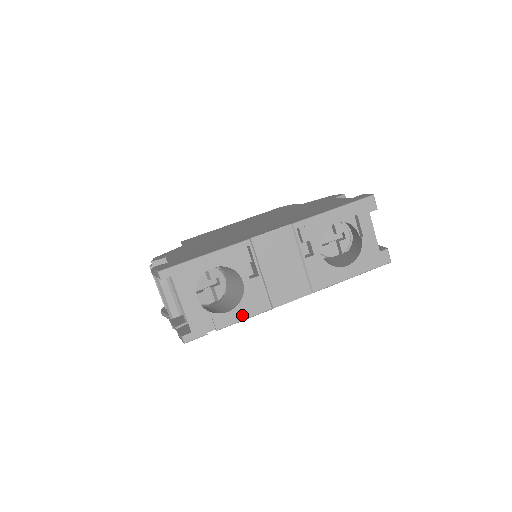
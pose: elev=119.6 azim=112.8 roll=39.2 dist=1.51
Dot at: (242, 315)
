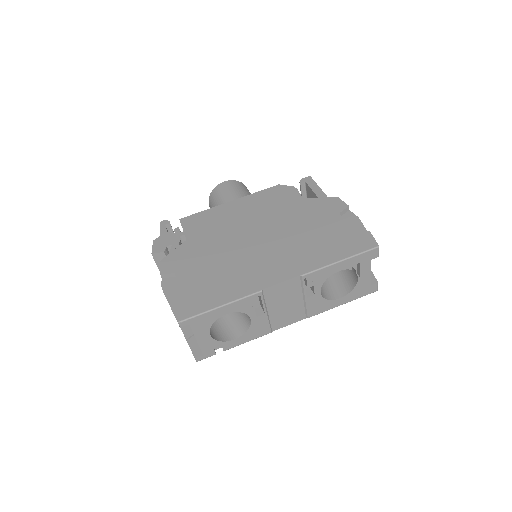
Dot at: (246, 340)
